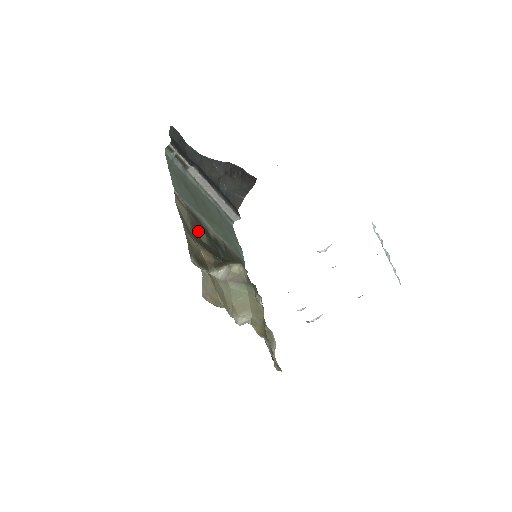
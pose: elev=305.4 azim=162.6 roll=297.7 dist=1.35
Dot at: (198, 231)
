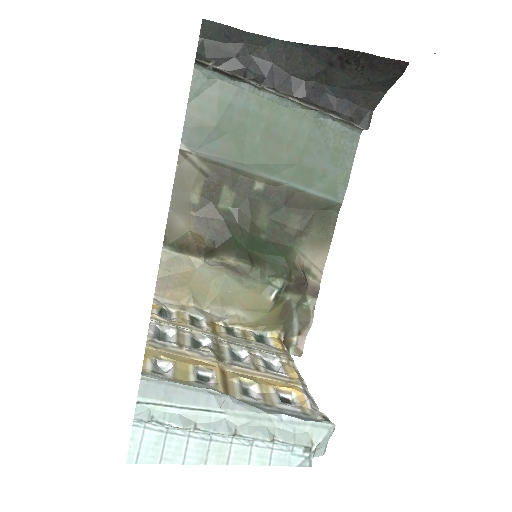
Dot at: (218, 192)
